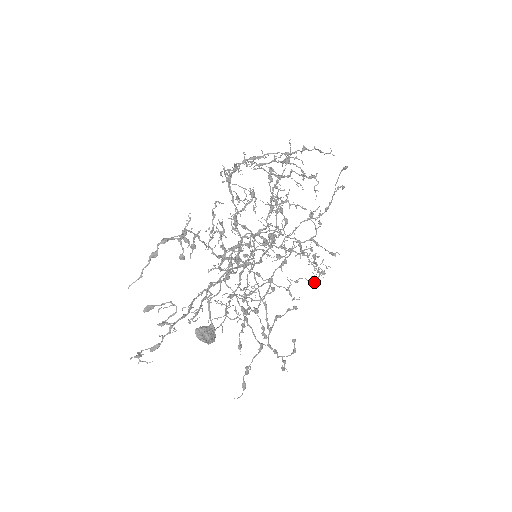
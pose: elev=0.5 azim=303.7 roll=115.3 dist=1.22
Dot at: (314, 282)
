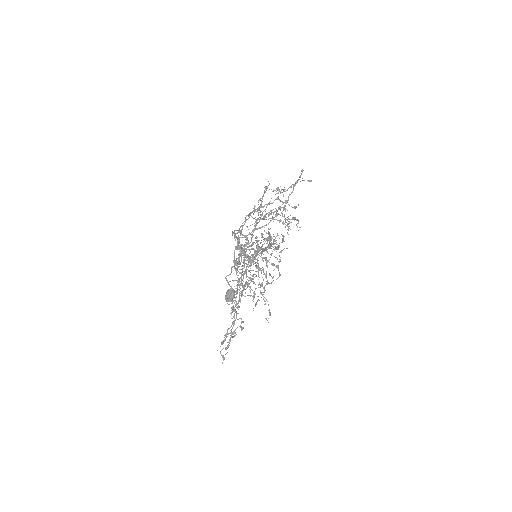
Dot at: (283, 224)
